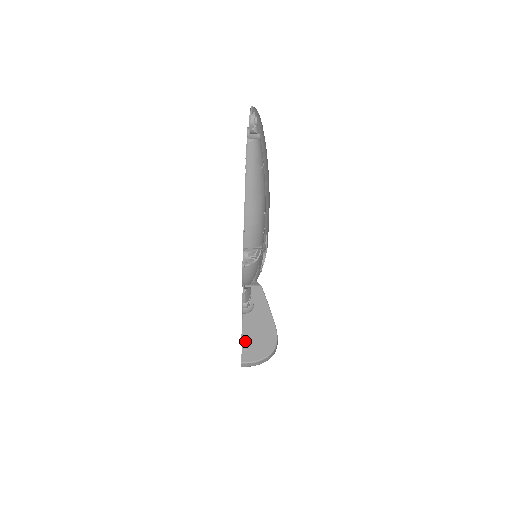
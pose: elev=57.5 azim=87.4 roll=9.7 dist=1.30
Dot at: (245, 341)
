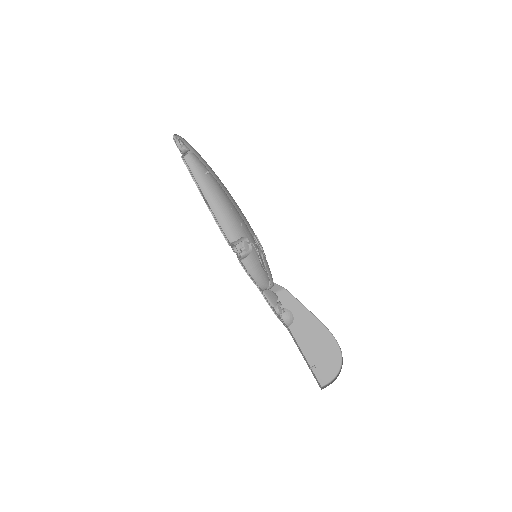
Dot at: (309, 358)
